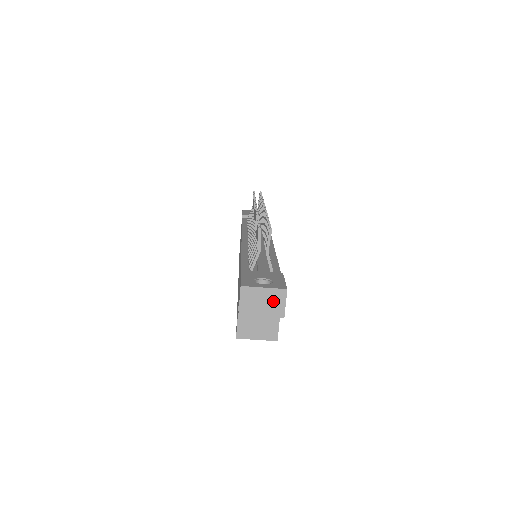
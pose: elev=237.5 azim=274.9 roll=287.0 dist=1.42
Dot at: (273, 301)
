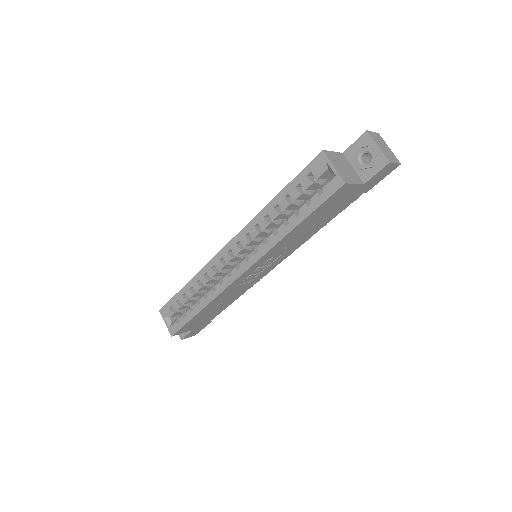
Dot at: (390, 154)
